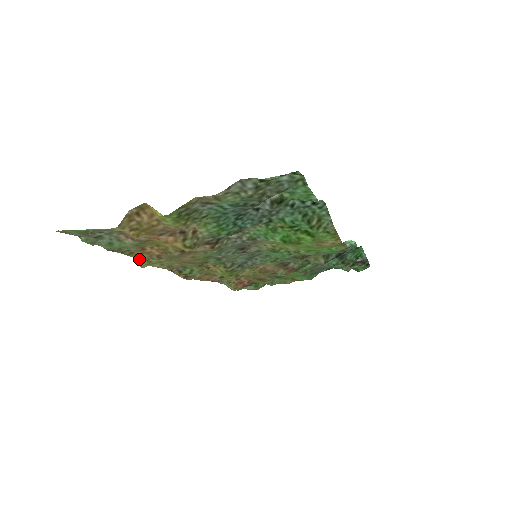
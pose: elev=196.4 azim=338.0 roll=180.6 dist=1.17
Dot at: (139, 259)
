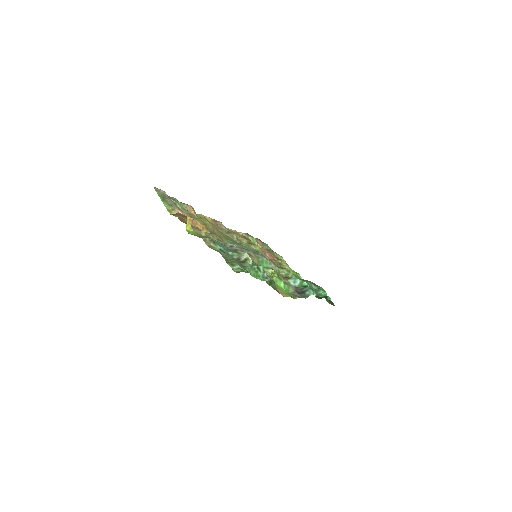
Dot at: (195, 212)
